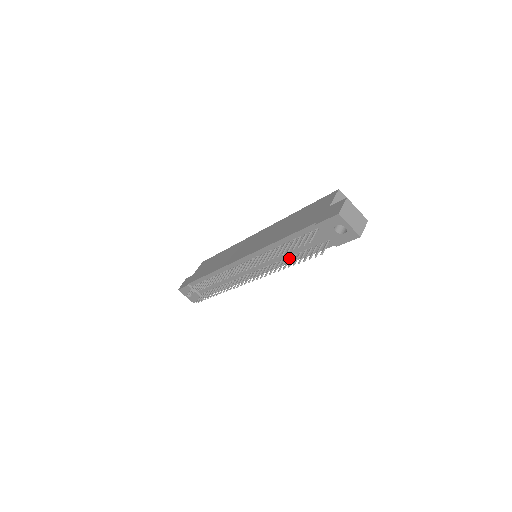
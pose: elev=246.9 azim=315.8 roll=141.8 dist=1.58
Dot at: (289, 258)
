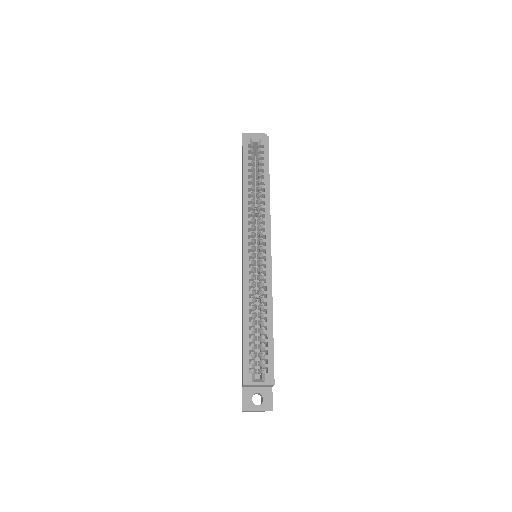
Dot at: occluded
